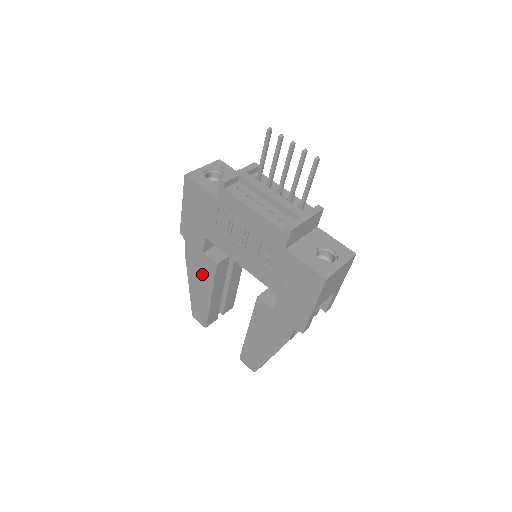
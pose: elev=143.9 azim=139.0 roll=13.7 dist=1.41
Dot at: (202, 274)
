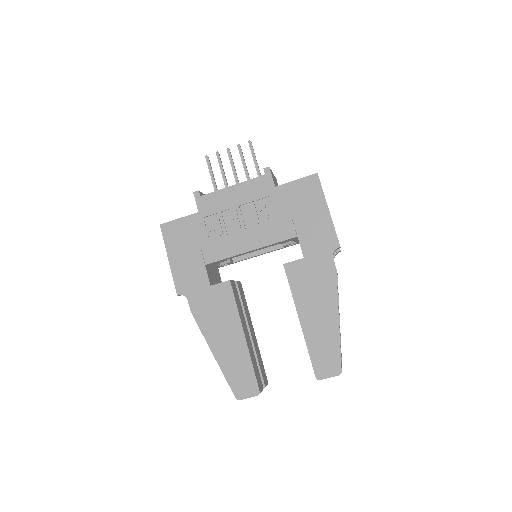
Dot at: (221, 315)
